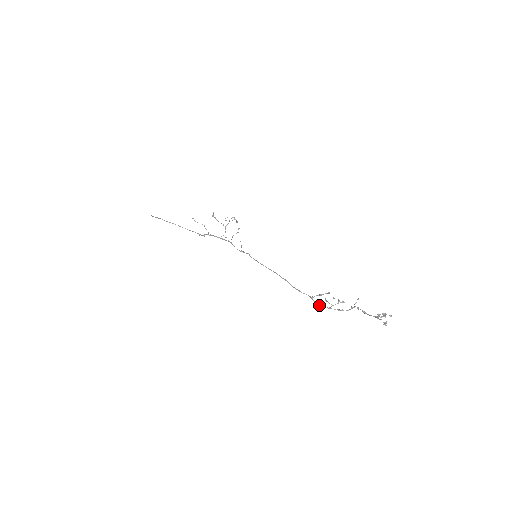
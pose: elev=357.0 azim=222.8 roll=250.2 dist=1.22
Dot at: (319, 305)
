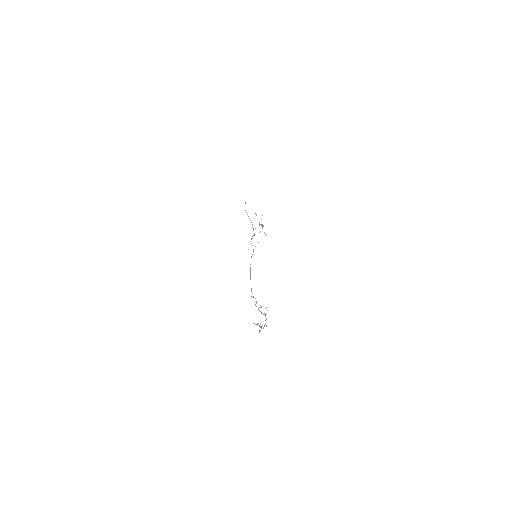
Dot at: (255, 304)
